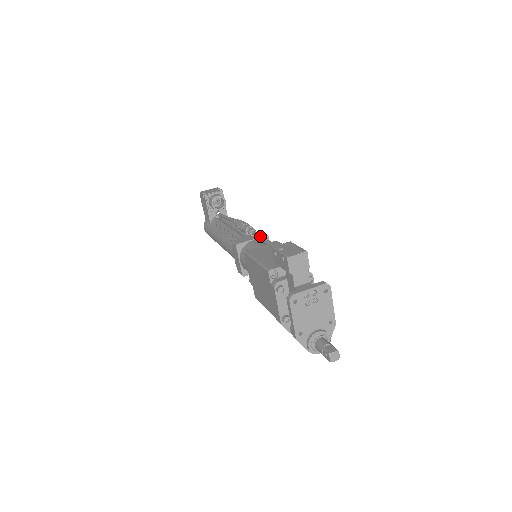
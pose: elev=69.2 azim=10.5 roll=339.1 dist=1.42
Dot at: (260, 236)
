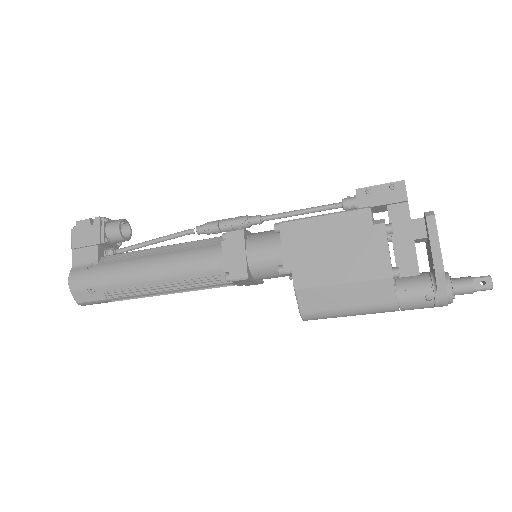
Dot at: (289, 211)
